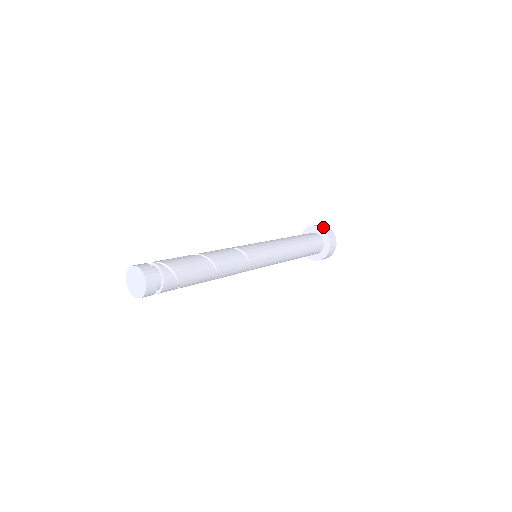
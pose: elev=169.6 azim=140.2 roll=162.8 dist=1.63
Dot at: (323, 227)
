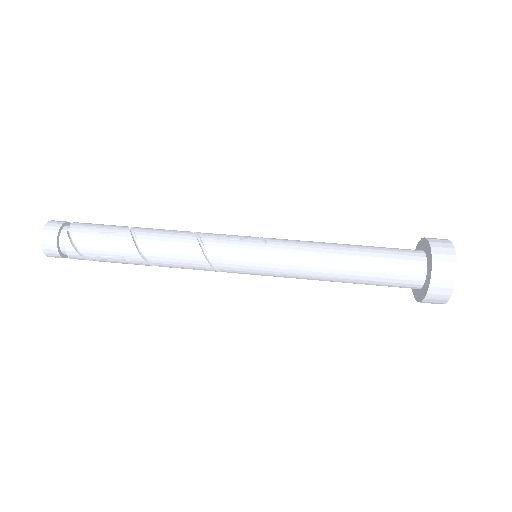
Dot at: (439, 271)
